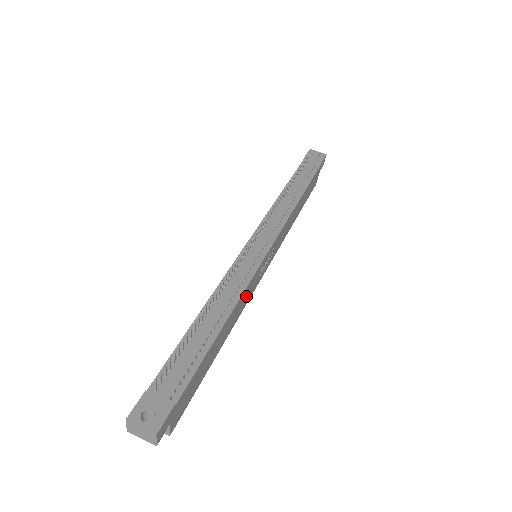
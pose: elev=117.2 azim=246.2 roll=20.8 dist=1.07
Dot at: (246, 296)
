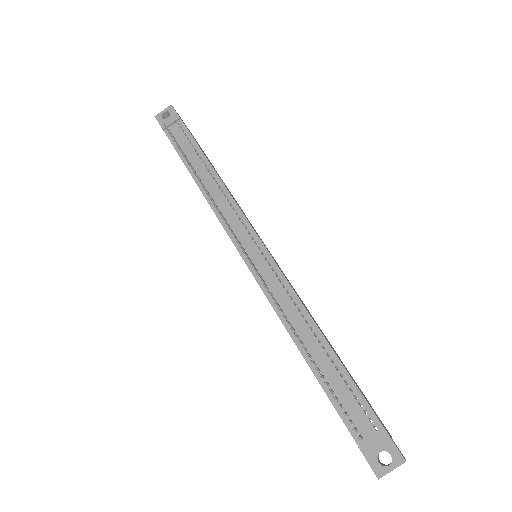
Dot at: occluded
